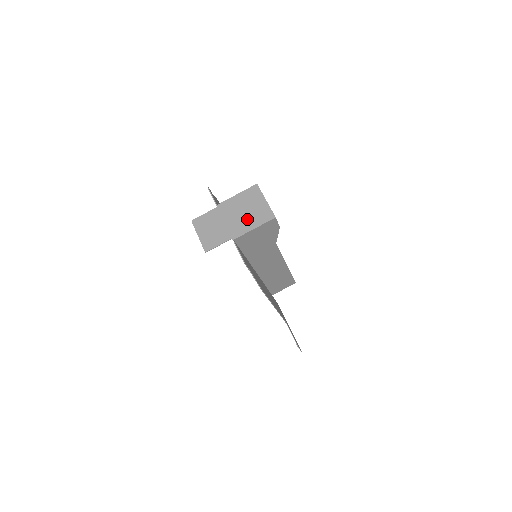
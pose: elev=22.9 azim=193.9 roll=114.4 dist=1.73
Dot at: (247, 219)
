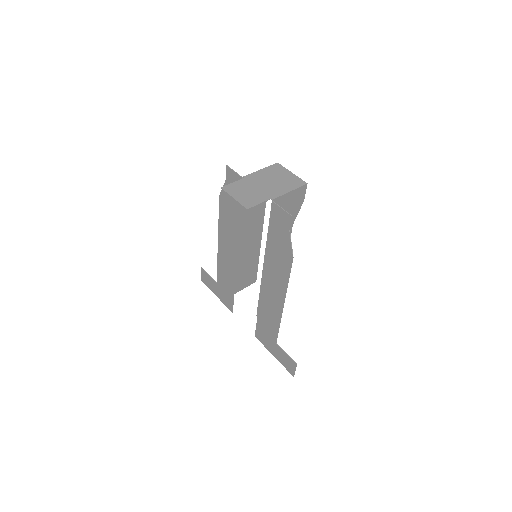
Dot at: (280, 185)
